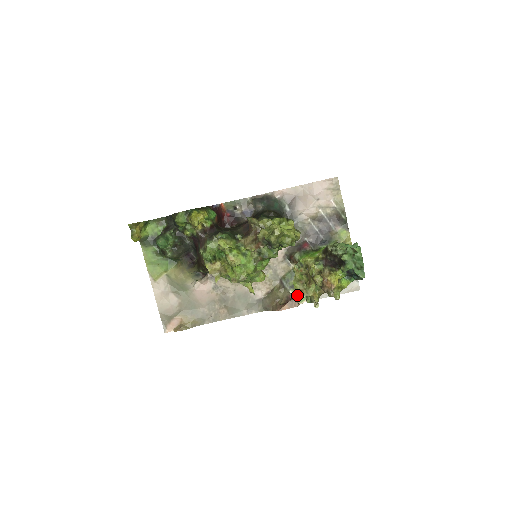
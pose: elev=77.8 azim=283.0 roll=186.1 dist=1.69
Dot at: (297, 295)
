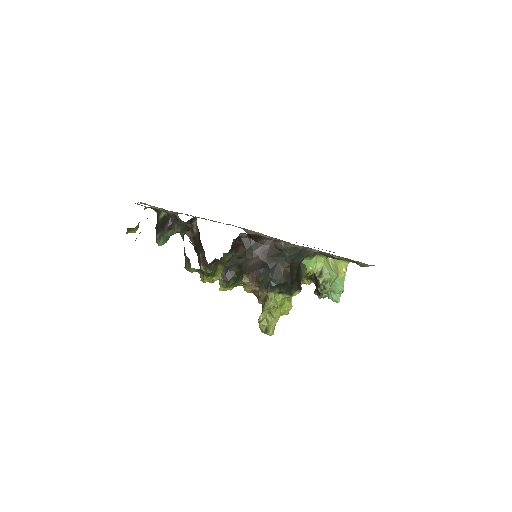
Dot at: occluded
